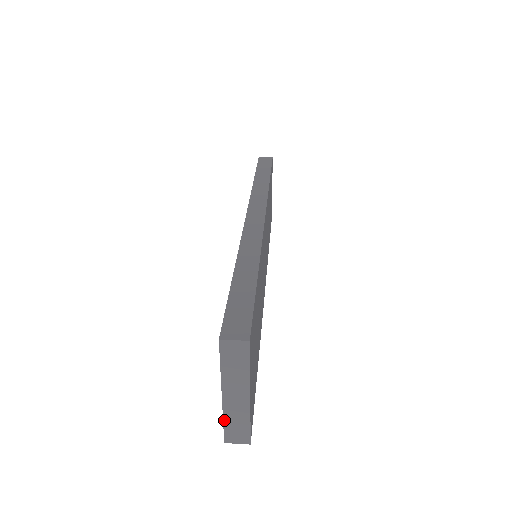
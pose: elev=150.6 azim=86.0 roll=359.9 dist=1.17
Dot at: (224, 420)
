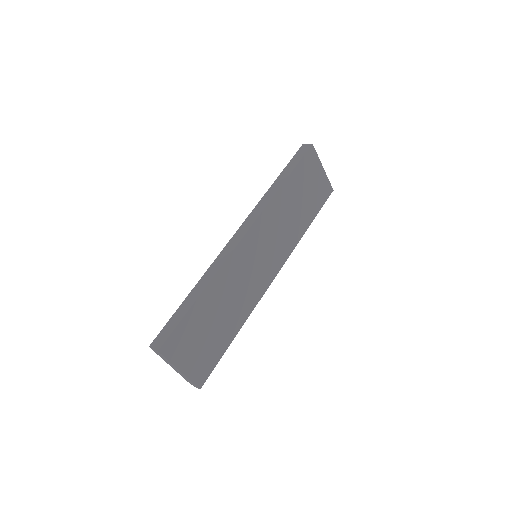
Dot at: (182, 376)
